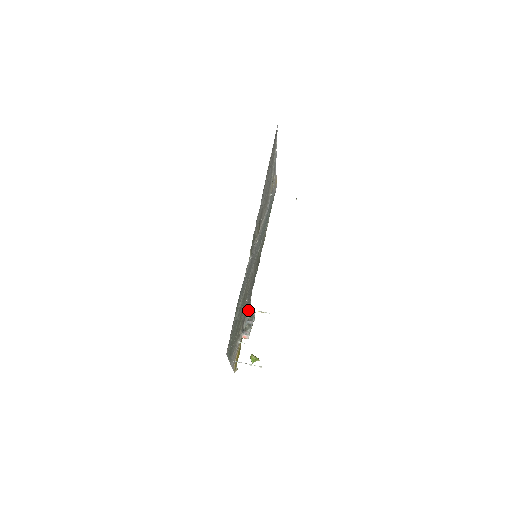
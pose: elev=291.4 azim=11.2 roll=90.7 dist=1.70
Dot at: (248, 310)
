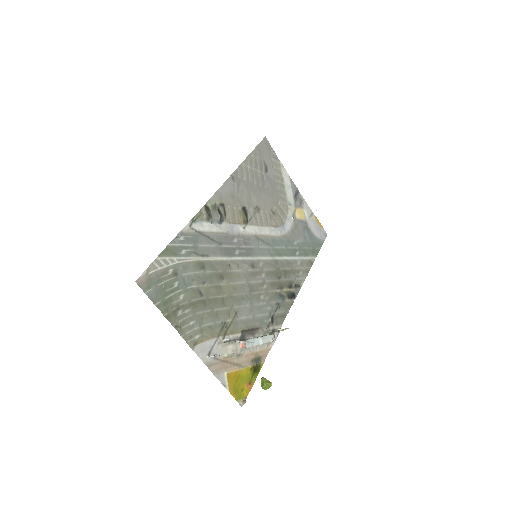
Dot at: (267, 332)
